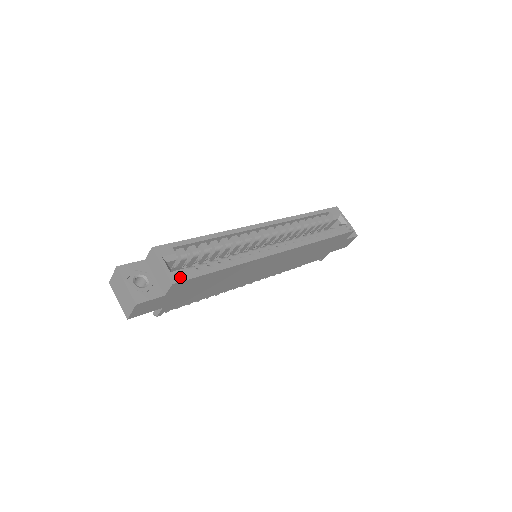
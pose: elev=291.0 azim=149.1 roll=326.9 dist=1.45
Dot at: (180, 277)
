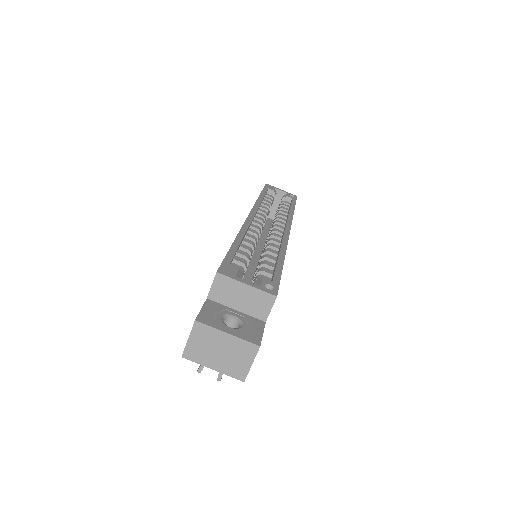
Dot at: (270, 288)
